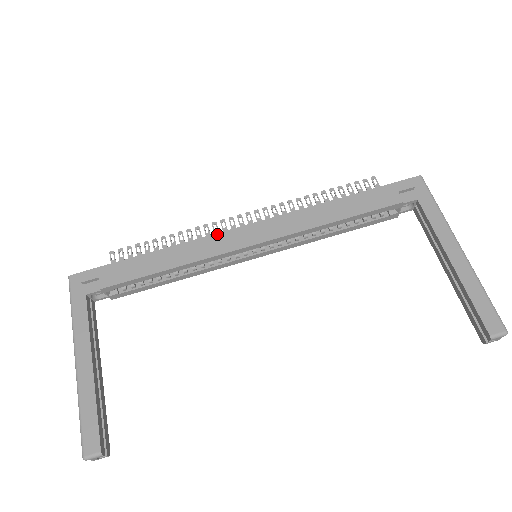
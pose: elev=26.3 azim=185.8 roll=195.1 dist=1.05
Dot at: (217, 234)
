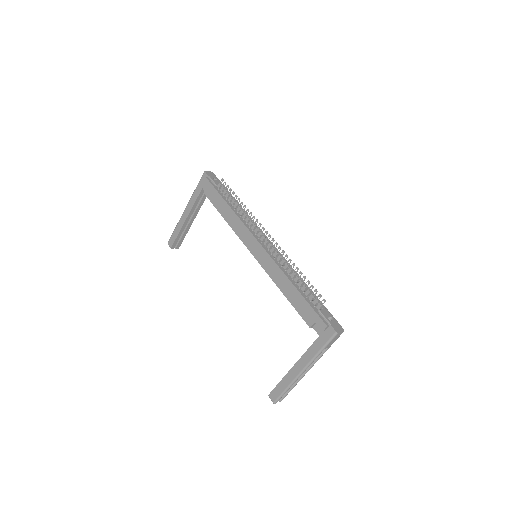
Dot at: (248, 230)
